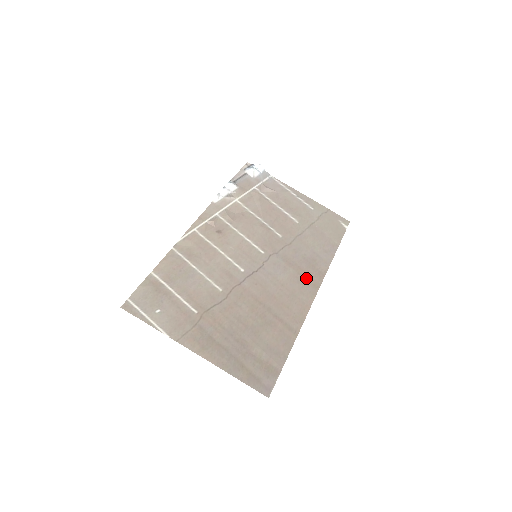
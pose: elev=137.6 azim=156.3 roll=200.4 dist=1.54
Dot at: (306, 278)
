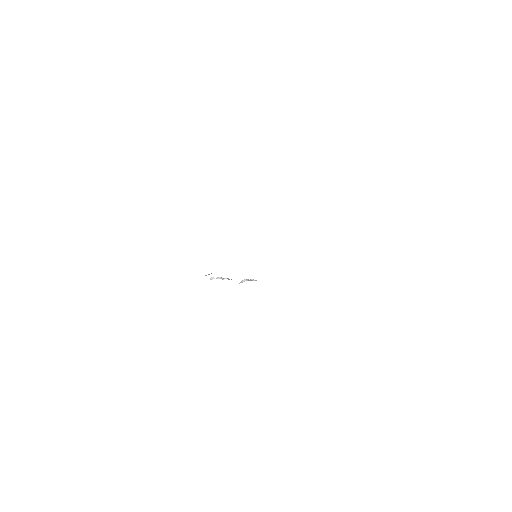
Dot at: occluded
